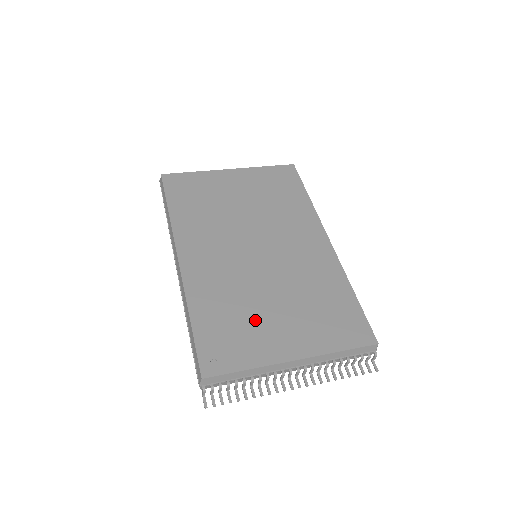
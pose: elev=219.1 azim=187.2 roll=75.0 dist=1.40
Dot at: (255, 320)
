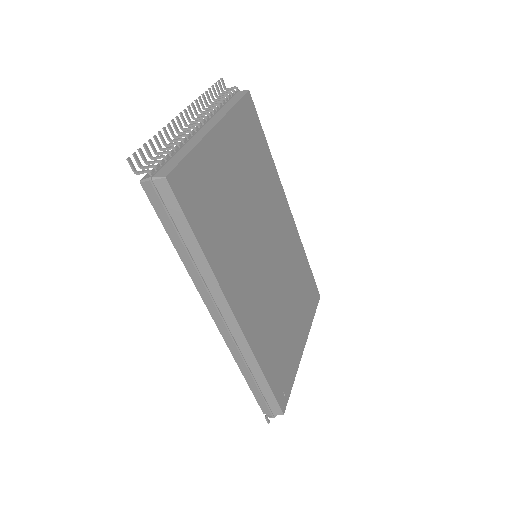
Dot at: (286, 336)
